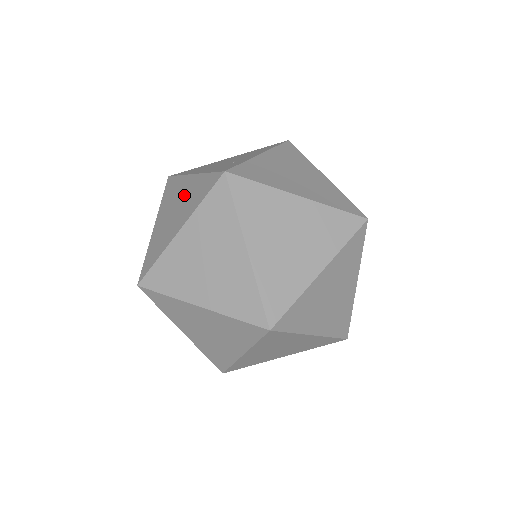
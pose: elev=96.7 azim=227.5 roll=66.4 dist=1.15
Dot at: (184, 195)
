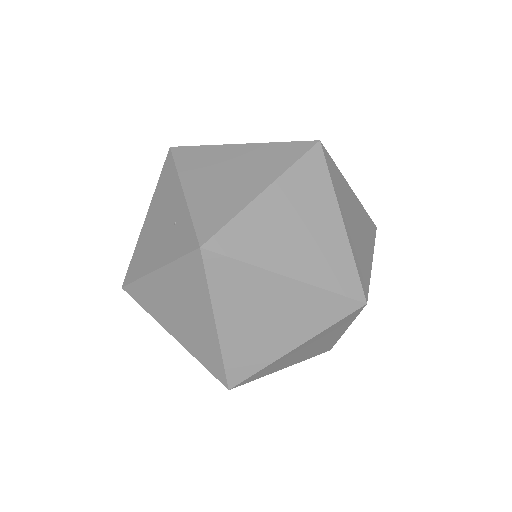
Dot at: (173, 293)
